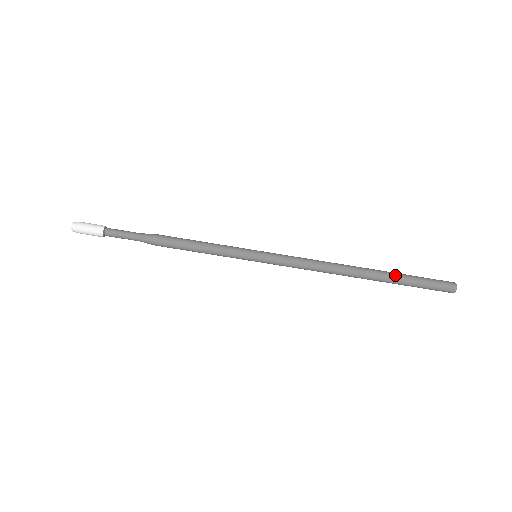
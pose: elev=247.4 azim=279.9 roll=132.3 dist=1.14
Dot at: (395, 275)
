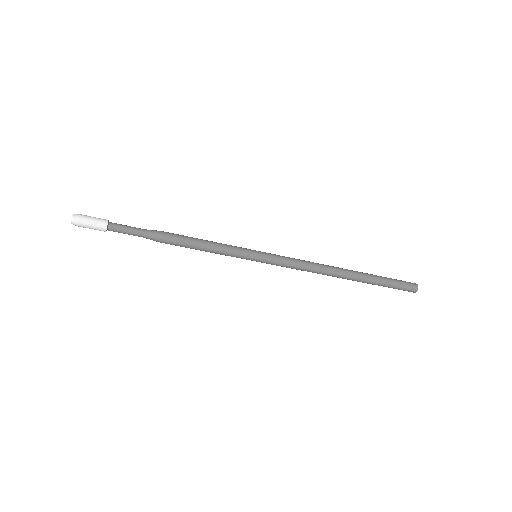
Dot at: (372, 281)
